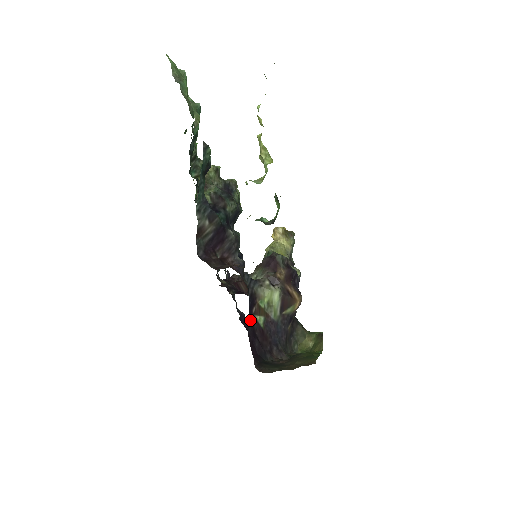
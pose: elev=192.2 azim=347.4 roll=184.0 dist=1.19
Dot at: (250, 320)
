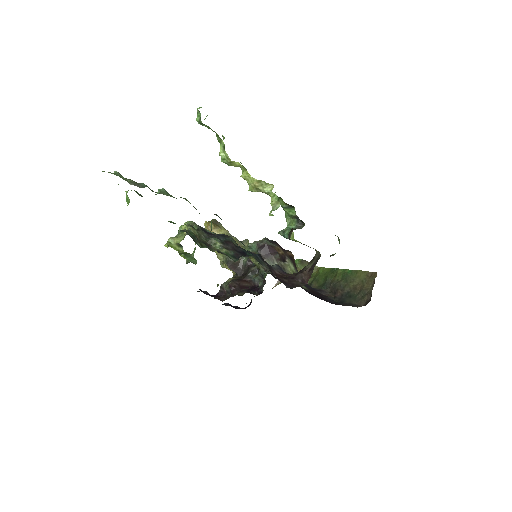
Dot at: occluded
